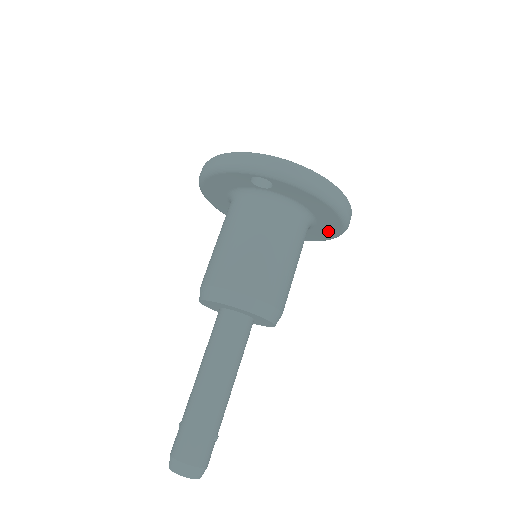
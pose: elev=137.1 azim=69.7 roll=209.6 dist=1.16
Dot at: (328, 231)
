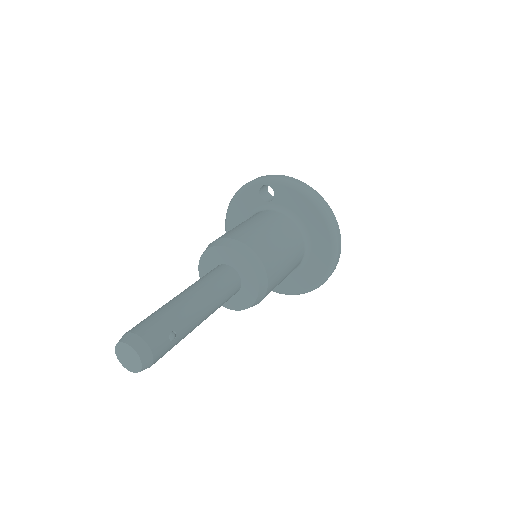
Dot at: (322, 256)
